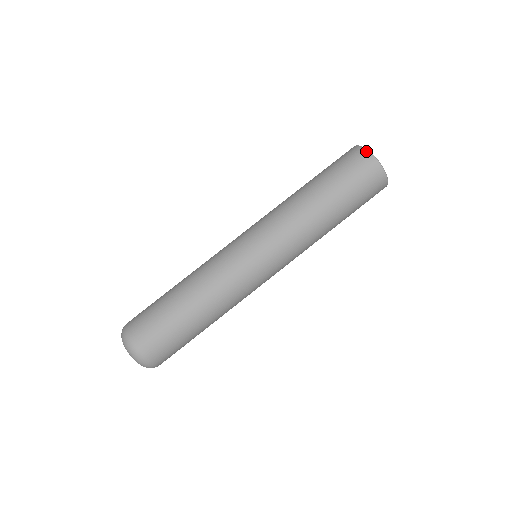
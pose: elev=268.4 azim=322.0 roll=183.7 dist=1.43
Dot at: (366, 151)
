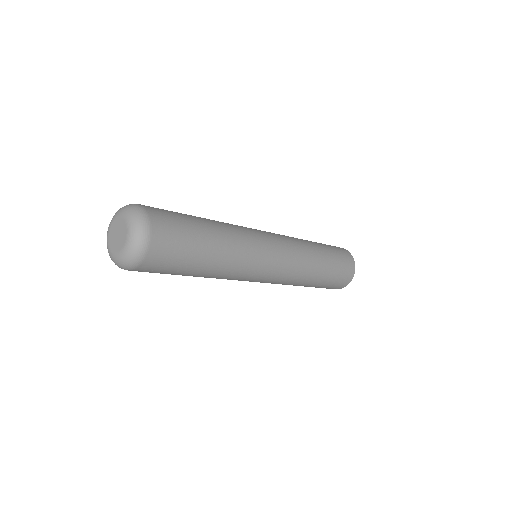
Dot at: (345, 249)
